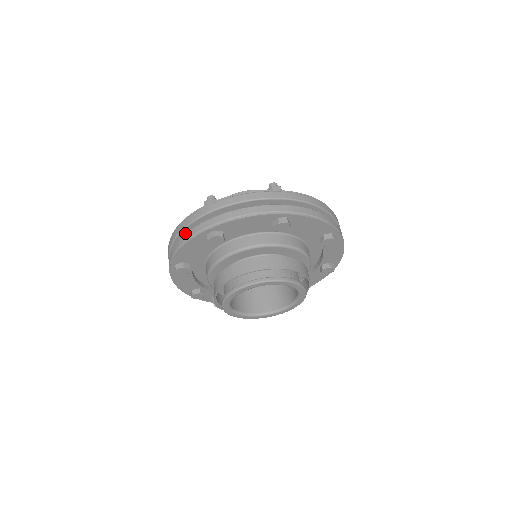
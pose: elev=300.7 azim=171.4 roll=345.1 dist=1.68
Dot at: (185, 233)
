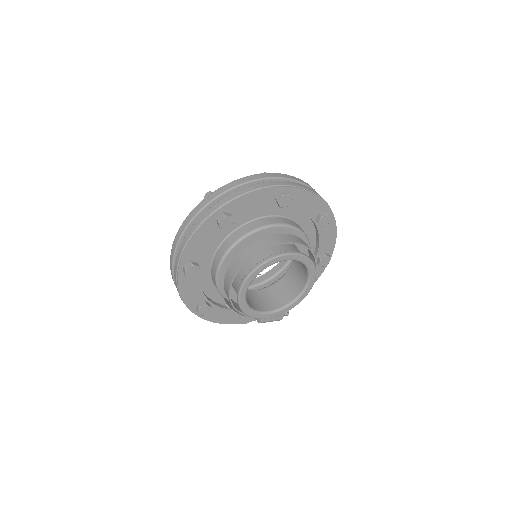
Dot at: occluded
